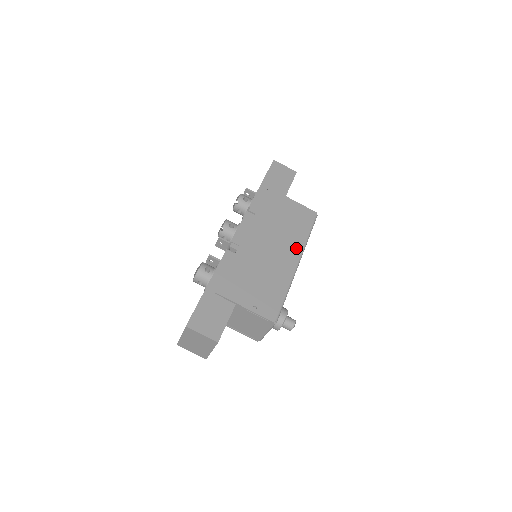
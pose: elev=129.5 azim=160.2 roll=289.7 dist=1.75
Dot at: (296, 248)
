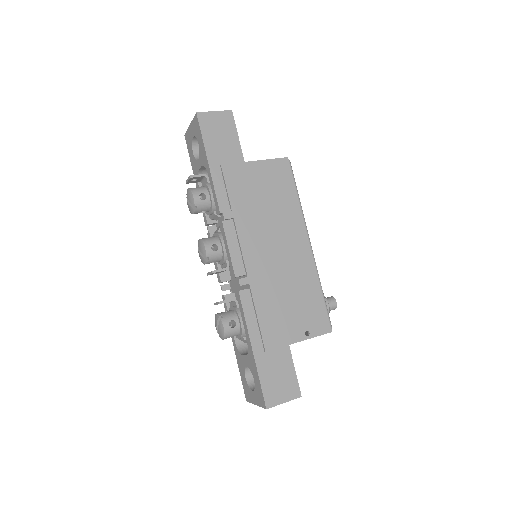
Dot at: (298, 227)
